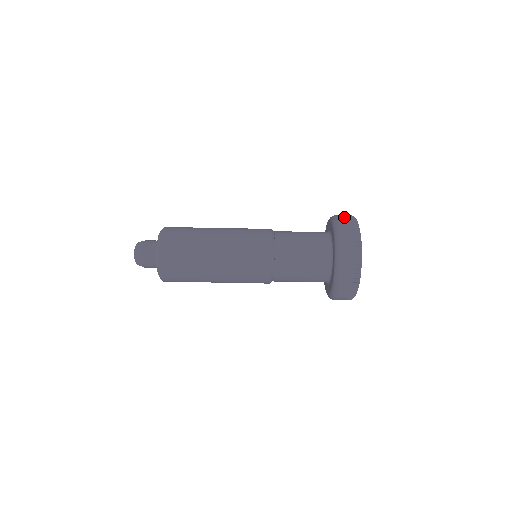
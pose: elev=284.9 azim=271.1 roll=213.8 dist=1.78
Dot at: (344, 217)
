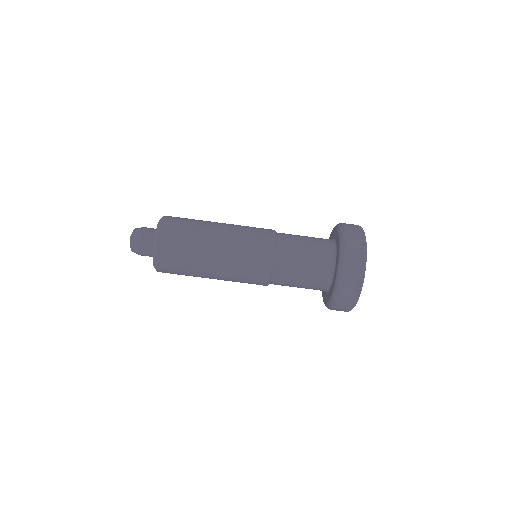
Dot at: (351, 279)
